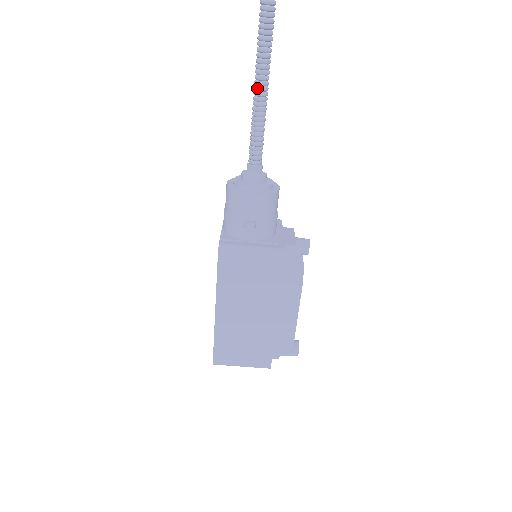
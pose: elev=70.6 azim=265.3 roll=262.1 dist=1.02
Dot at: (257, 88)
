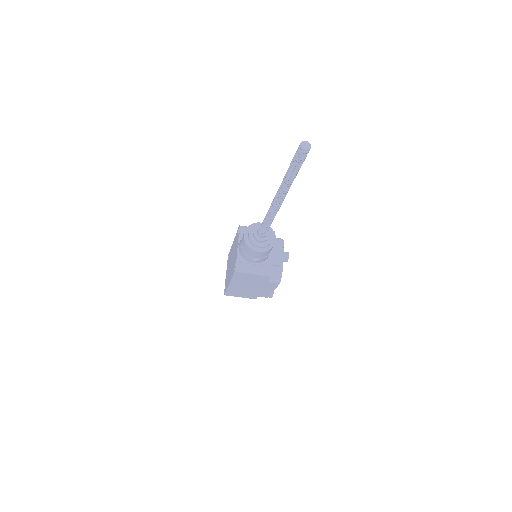
Dot at: (270, 214)
